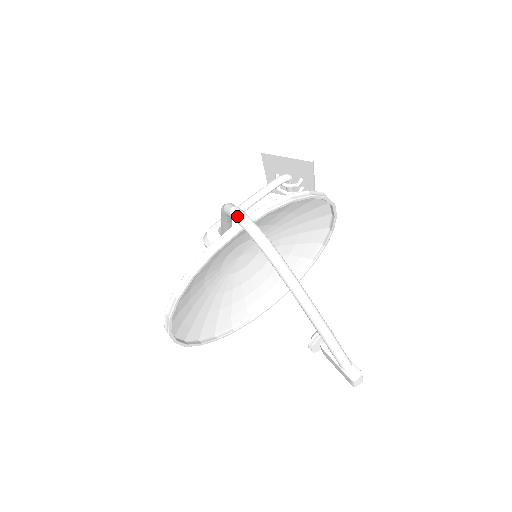
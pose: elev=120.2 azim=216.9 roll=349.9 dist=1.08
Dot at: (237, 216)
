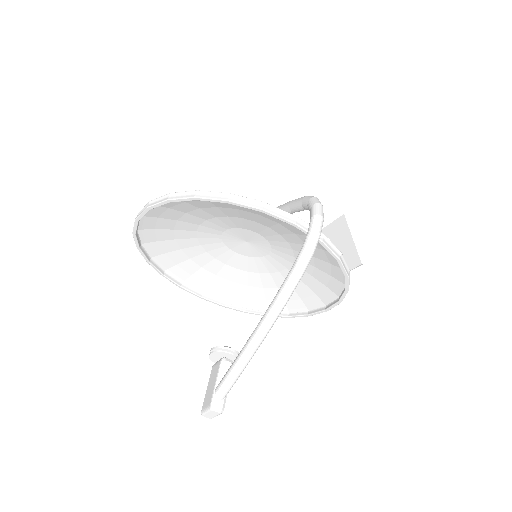
Dot at: (318, 211)
